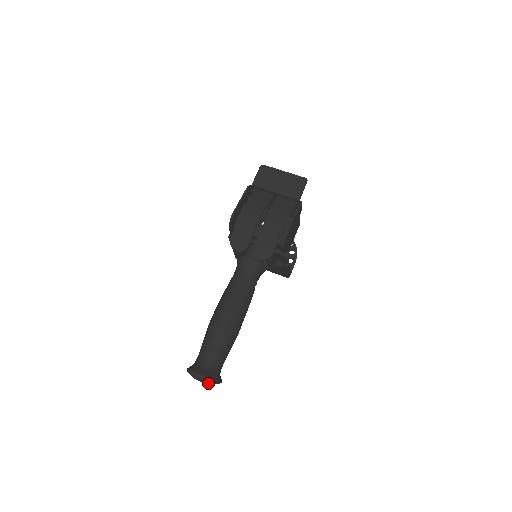
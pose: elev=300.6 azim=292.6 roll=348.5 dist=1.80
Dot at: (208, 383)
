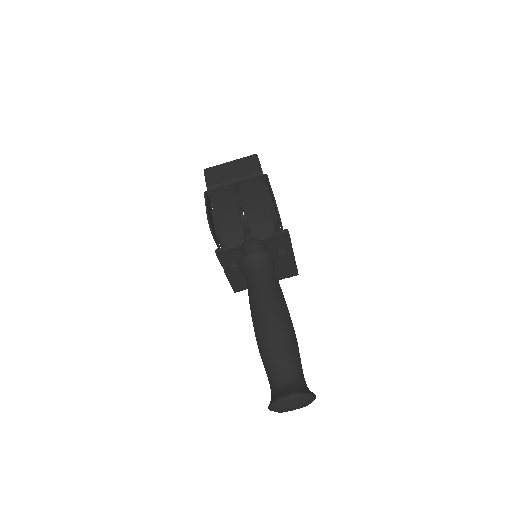
Dot at: (304, 402)
